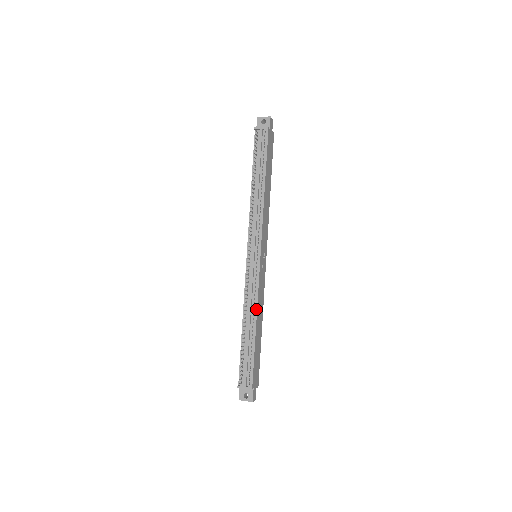
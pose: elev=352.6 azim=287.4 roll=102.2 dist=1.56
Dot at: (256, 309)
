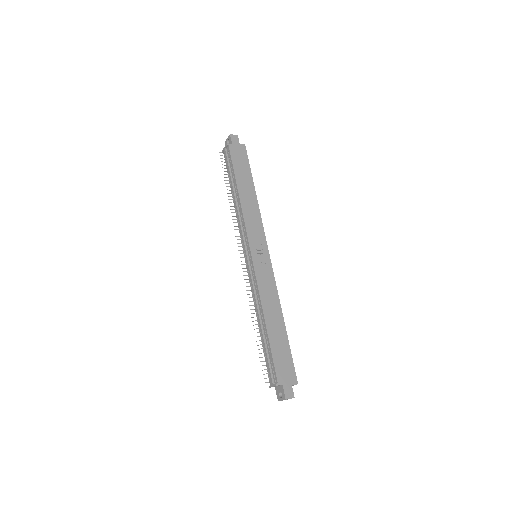
Dot at: (261, 304)
